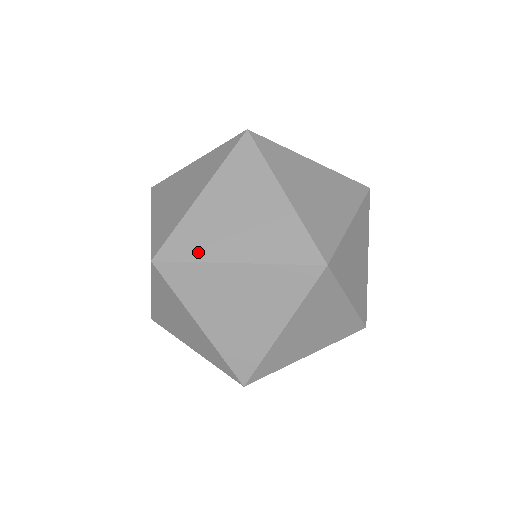
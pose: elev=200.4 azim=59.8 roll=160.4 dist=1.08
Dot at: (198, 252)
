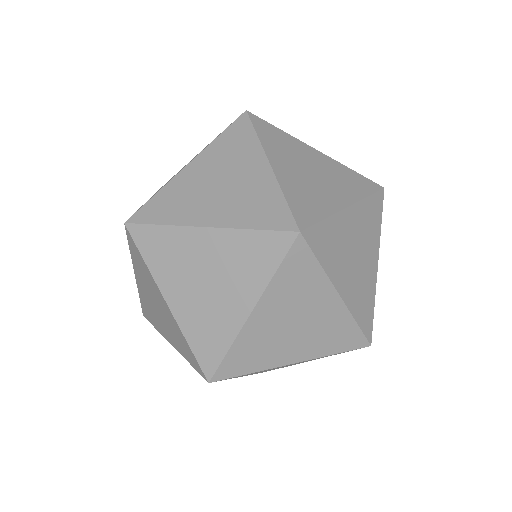
Dot at: (222, 340)
